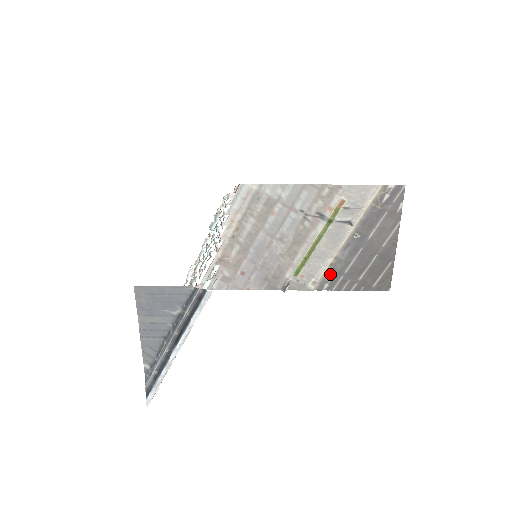
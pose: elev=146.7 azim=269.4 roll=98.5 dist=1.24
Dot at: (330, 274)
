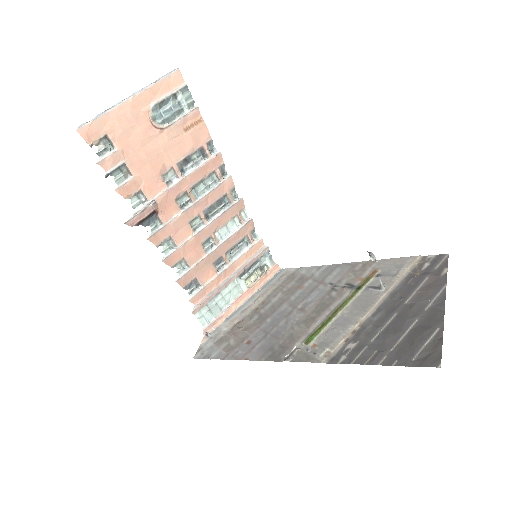
Dot at: (351, 344)
